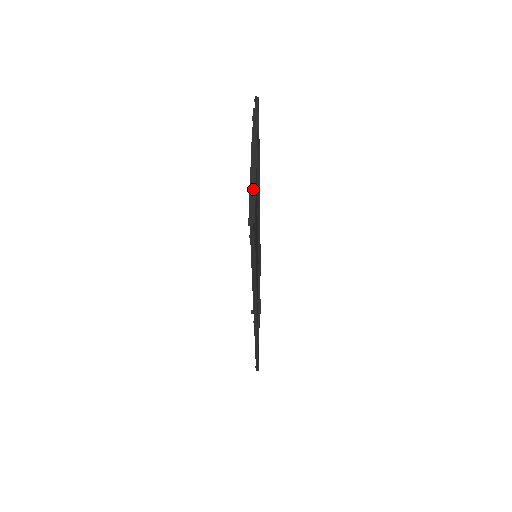
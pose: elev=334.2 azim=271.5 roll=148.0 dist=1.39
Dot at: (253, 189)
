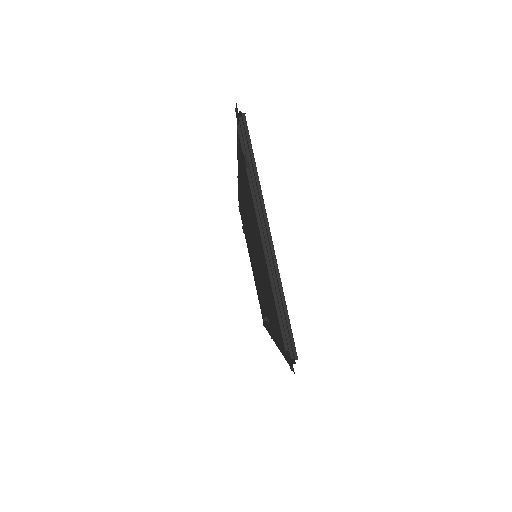
Dot at: (279, 295)
